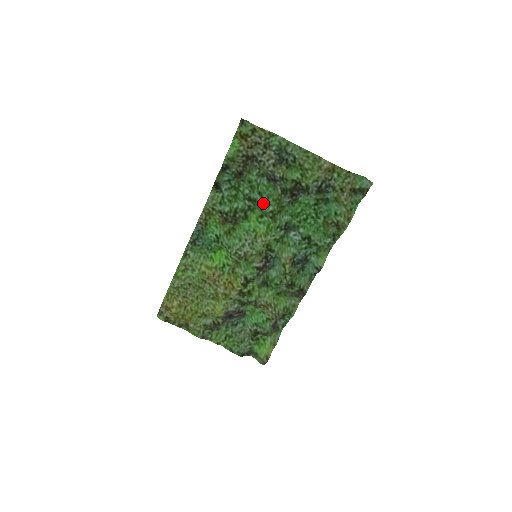
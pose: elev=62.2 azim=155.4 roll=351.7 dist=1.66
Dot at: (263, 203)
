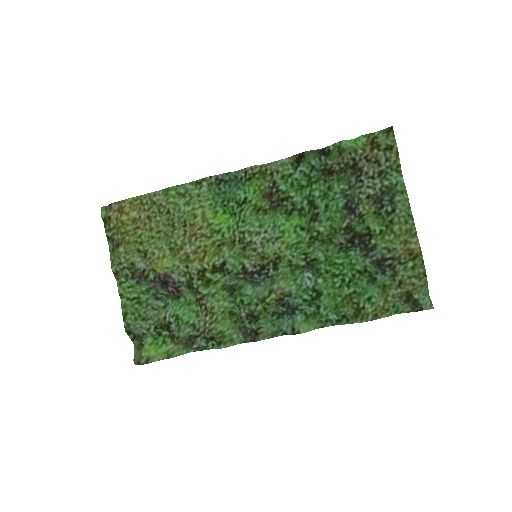
Dot at: (320, 217)
